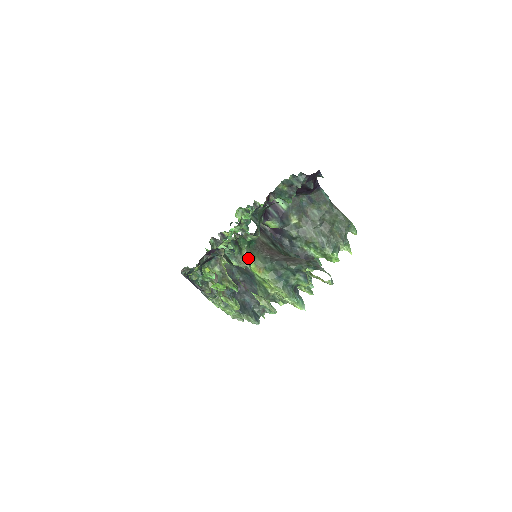
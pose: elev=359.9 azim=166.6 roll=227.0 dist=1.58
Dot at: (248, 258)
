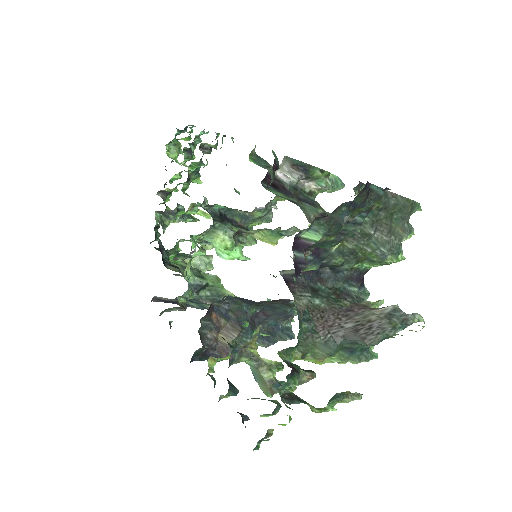
Dot at: occluded
